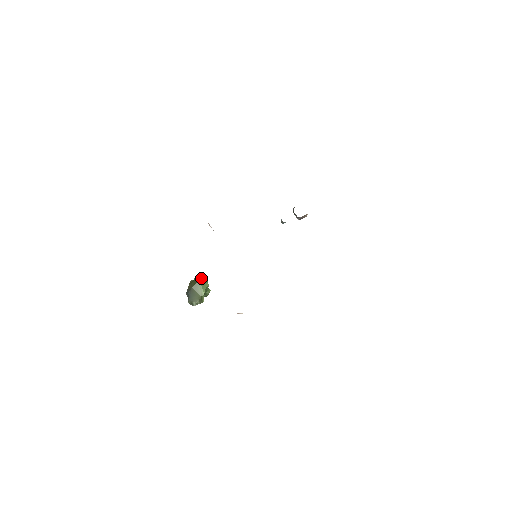
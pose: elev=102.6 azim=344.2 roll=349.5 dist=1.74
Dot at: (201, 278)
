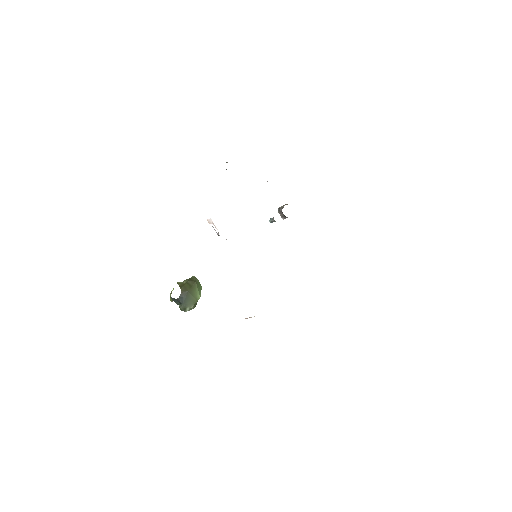
Dot at: (196, 280)
